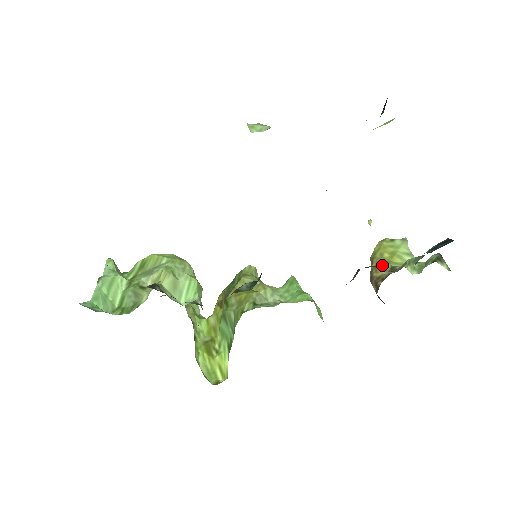
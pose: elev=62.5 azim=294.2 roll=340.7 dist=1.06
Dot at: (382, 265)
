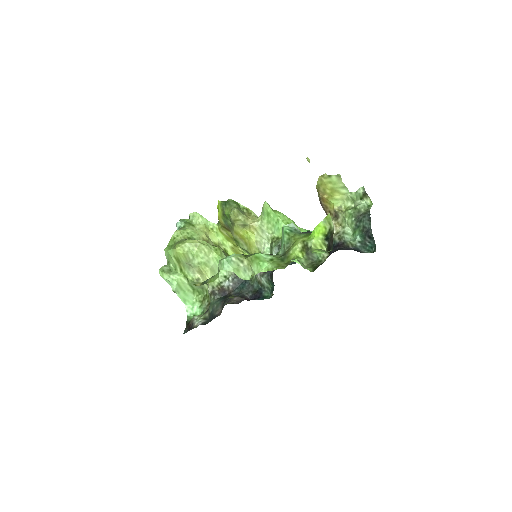
Dot at: (327, 200)
